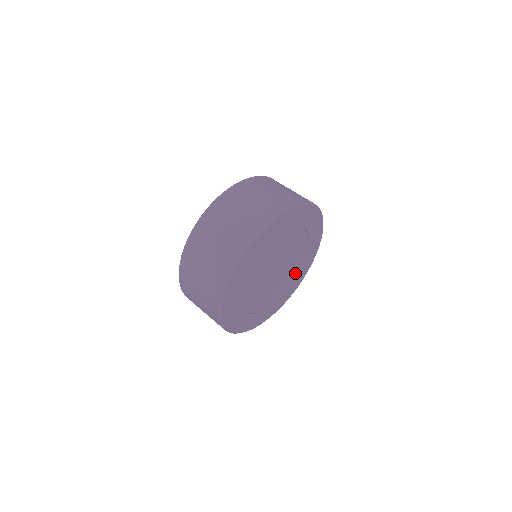
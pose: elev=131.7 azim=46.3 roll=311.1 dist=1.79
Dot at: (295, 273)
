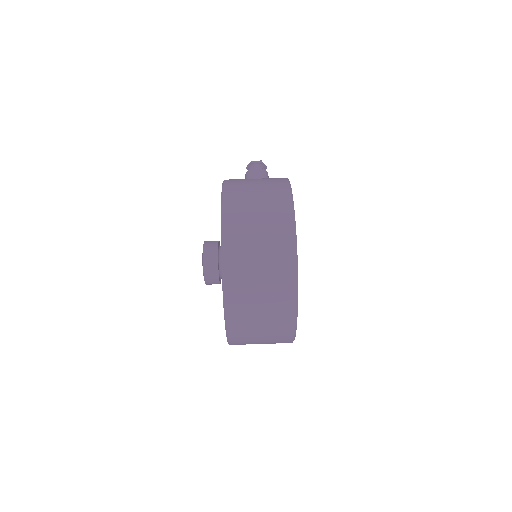
Dot at: occluded
